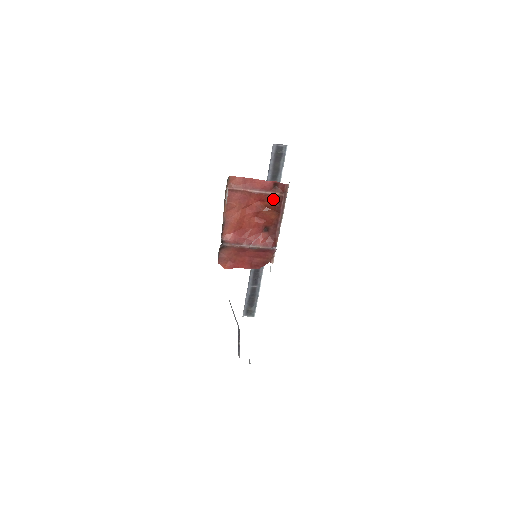
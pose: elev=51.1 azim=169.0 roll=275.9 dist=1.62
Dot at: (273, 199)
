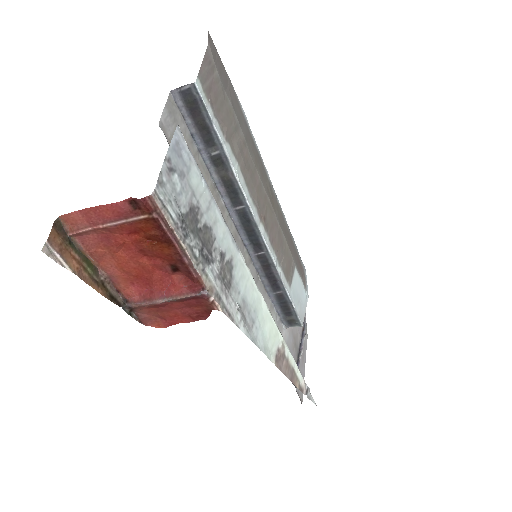
Dot at: (147, 226)
